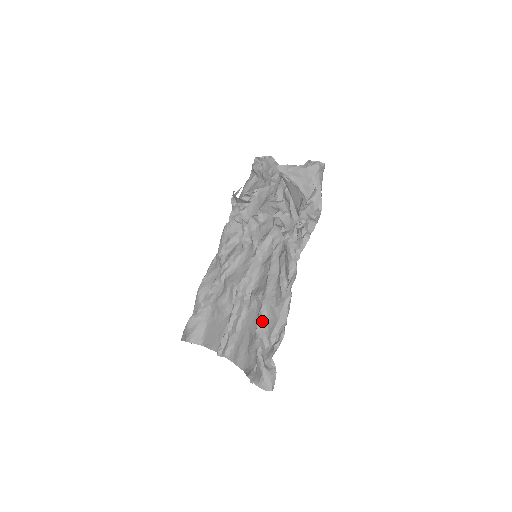
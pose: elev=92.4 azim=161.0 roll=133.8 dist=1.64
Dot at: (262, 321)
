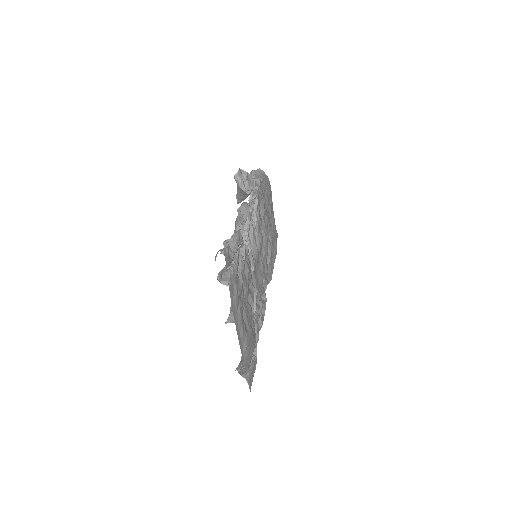
Dot at: occluded
